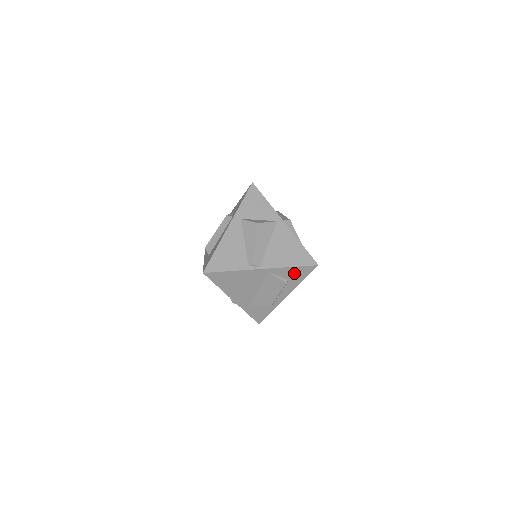
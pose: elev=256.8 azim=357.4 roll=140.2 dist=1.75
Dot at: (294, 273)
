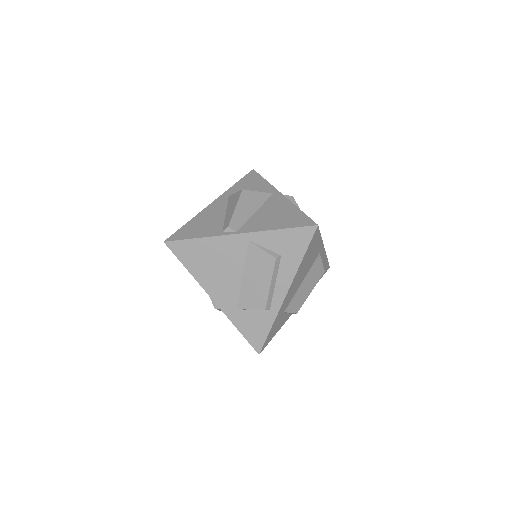
Dot at: (286, 242)
